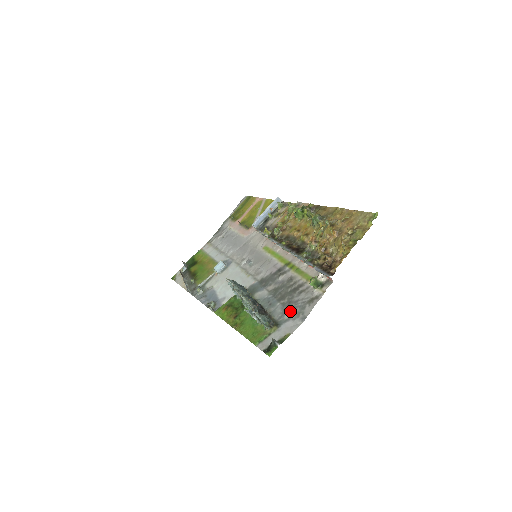
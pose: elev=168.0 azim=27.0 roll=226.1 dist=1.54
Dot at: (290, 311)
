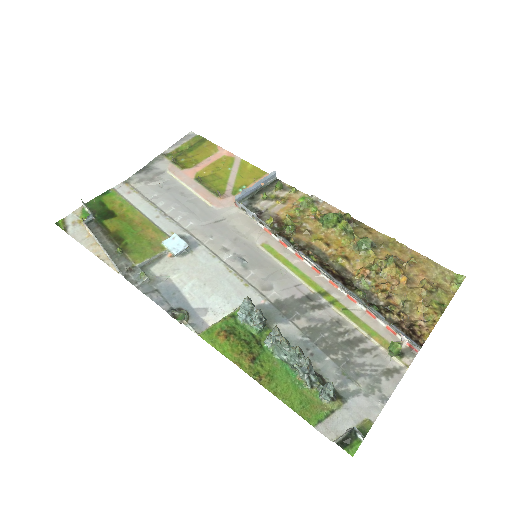
Dot at: (355, 379)
